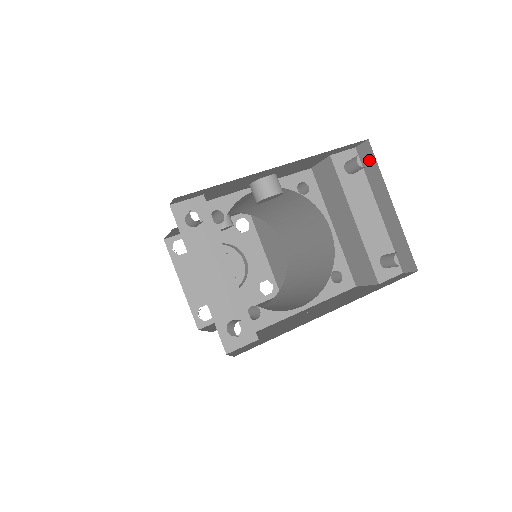
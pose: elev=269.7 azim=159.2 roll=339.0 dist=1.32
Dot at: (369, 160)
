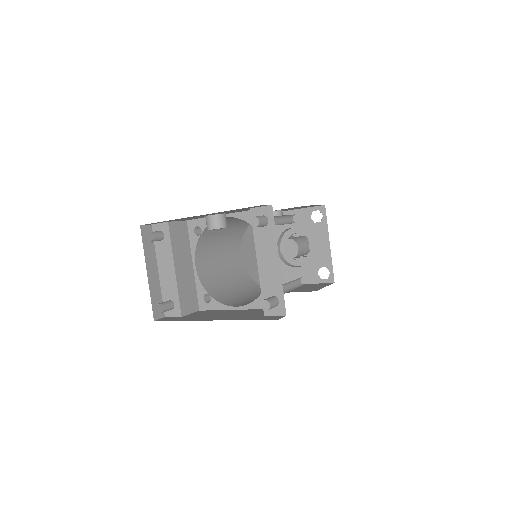
Dot at: occluded
